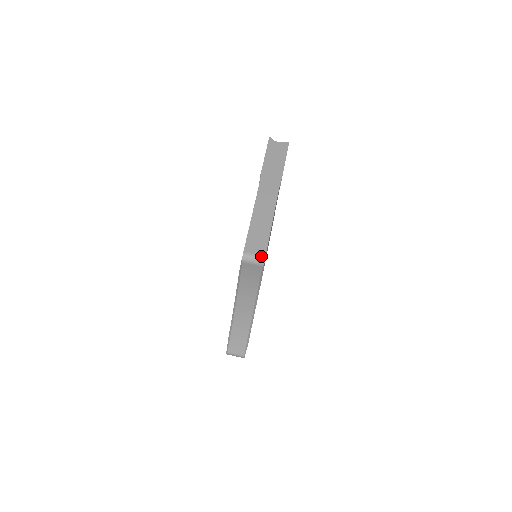
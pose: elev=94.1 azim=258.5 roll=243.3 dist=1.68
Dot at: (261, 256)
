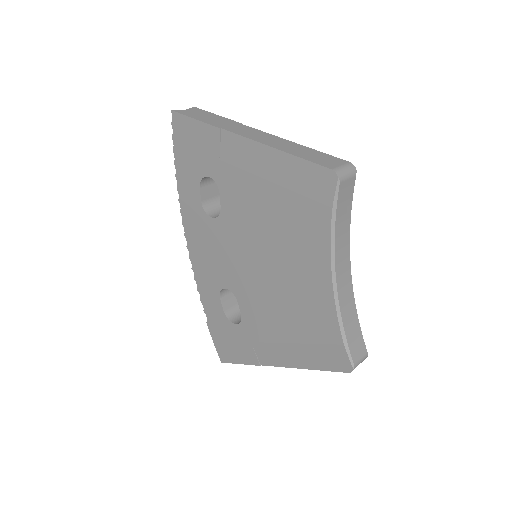
Dot at: (347, 164)
